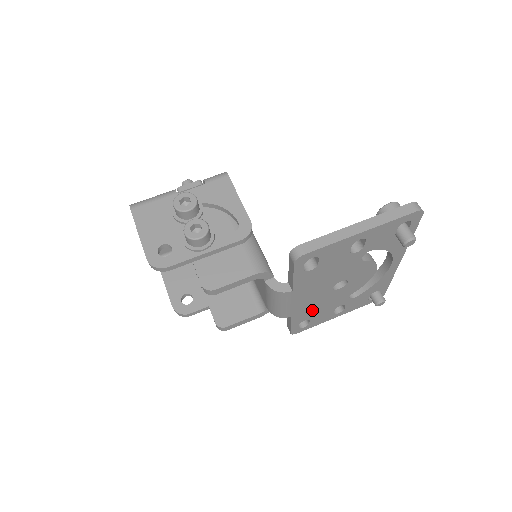
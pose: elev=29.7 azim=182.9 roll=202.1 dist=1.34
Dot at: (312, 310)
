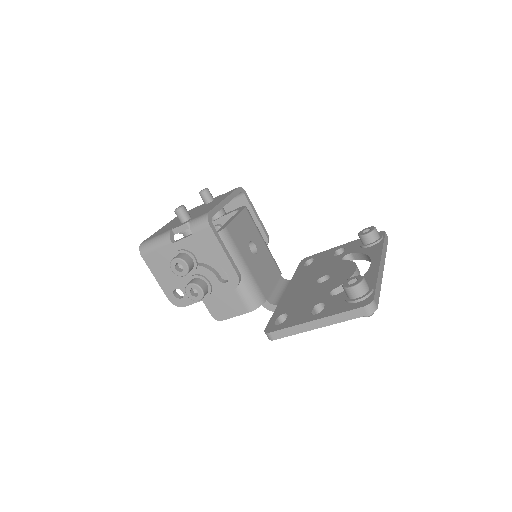
Dot at: occluded
